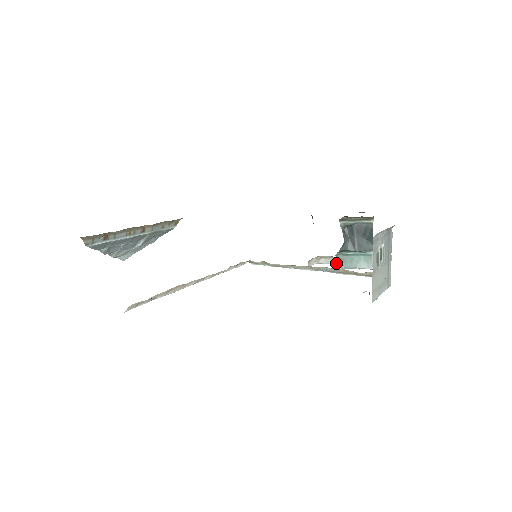
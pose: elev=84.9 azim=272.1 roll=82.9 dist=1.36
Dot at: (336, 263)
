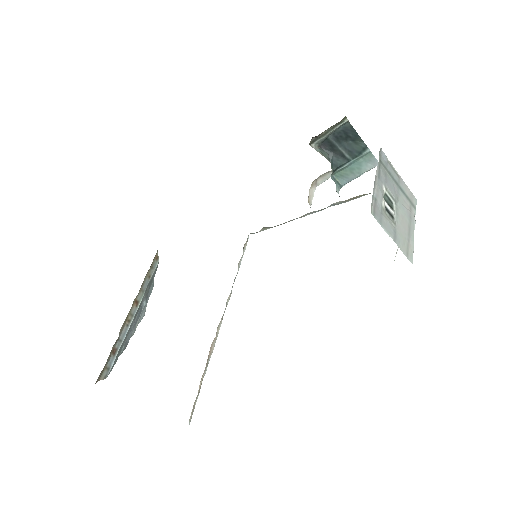
Dot at: (337, 184)
